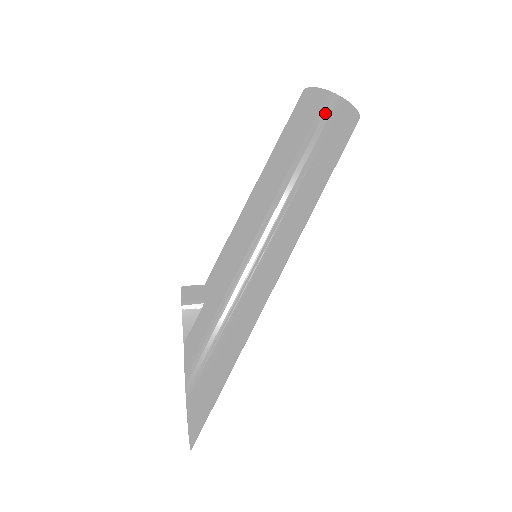
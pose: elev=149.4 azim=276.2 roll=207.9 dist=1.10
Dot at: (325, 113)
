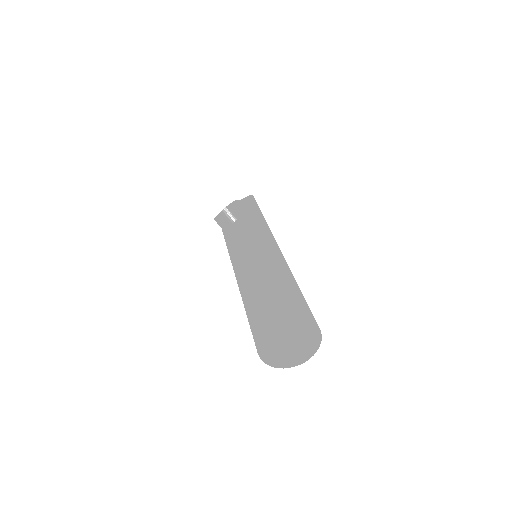
Dot at: occluded
